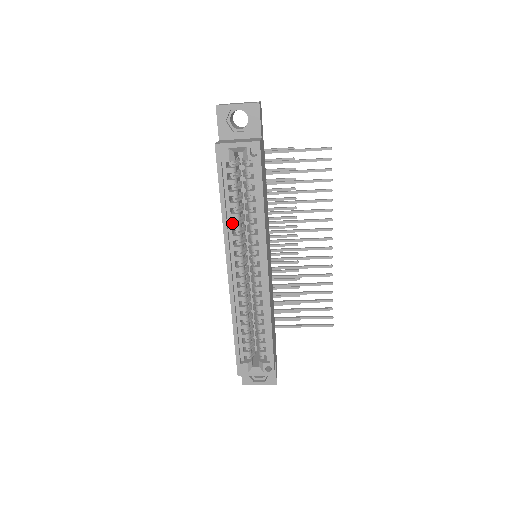
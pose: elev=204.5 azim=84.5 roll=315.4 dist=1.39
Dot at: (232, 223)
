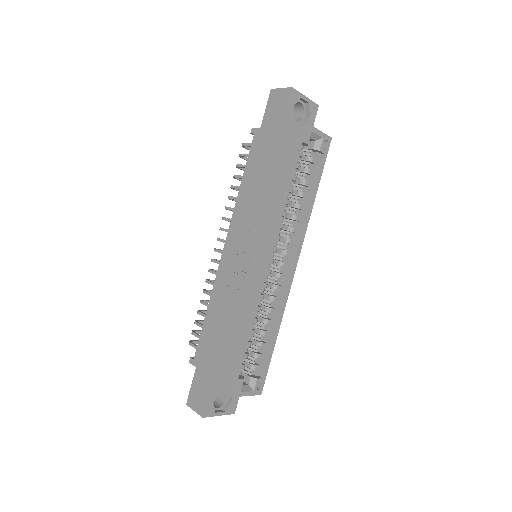
Dot at: occluded
